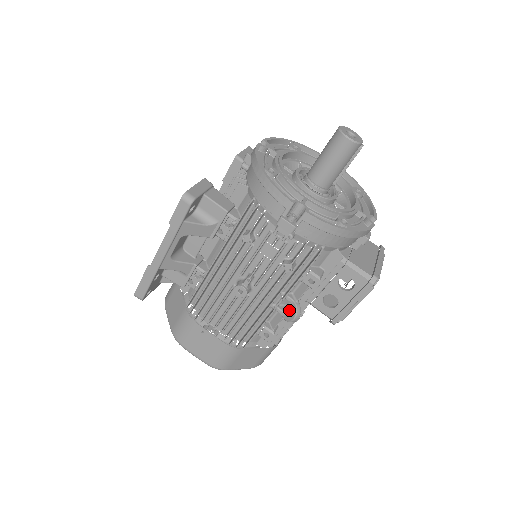
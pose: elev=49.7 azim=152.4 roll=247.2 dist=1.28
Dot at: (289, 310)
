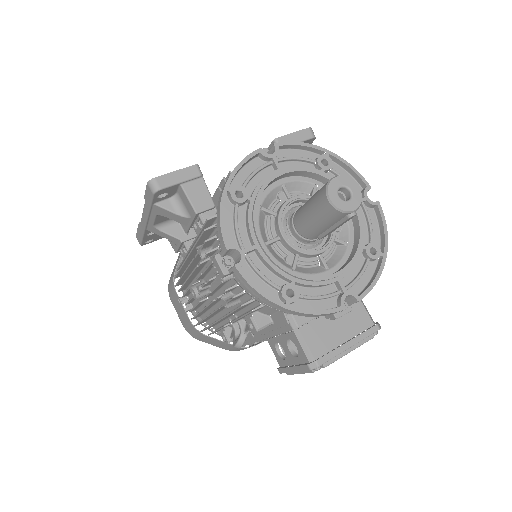
Dot at: occluded
